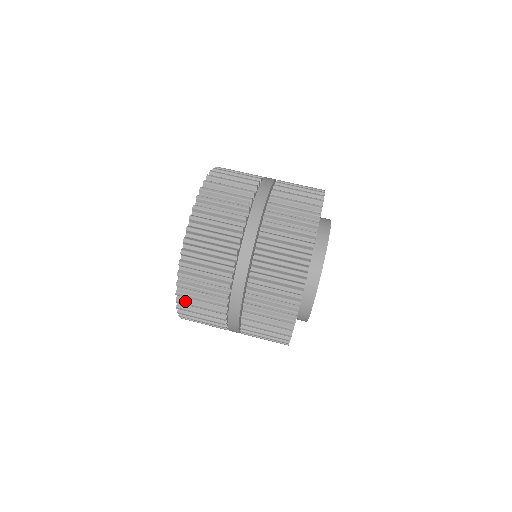
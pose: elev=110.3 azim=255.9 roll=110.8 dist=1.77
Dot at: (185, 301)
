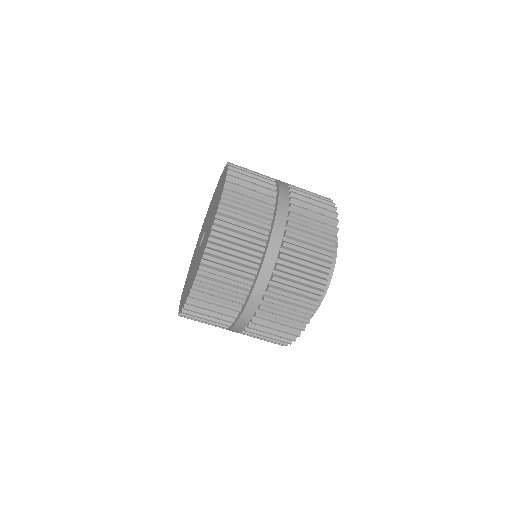
Dot at: occluded
